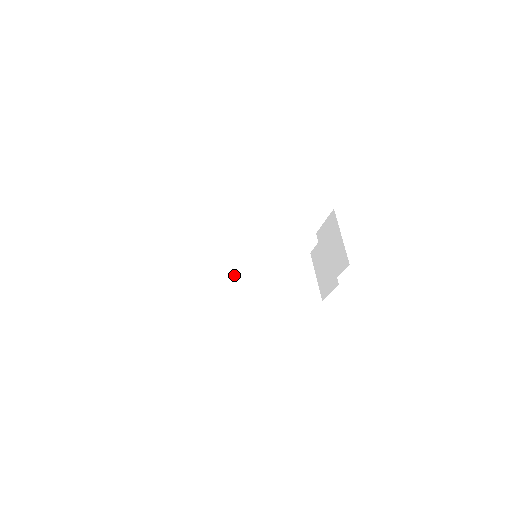
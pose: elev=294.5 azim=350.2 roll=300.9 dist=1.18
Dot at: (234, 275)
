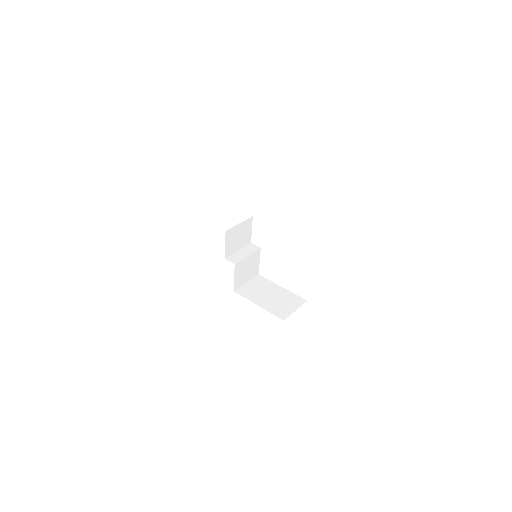
Dot at: (235, 255)
